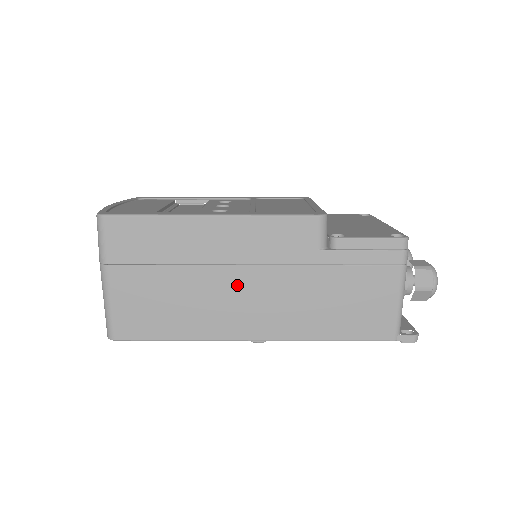
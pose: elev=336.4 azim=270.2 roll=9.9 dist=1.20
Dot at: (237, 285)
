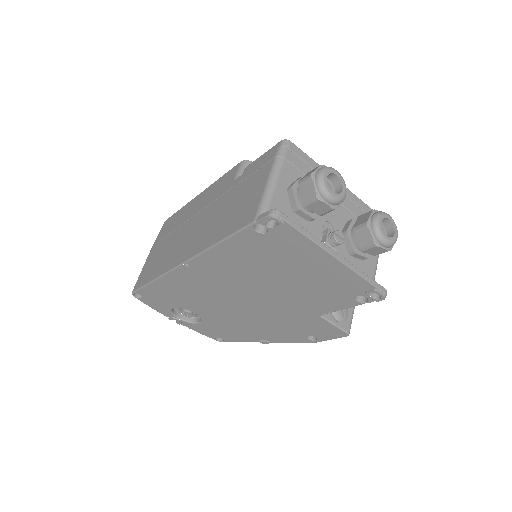
Dot at: (190, 228)
